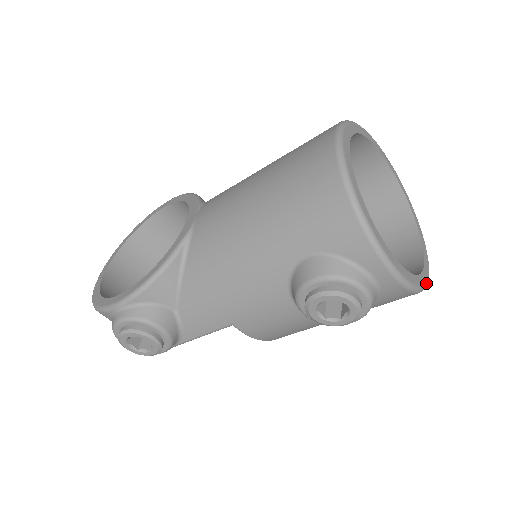
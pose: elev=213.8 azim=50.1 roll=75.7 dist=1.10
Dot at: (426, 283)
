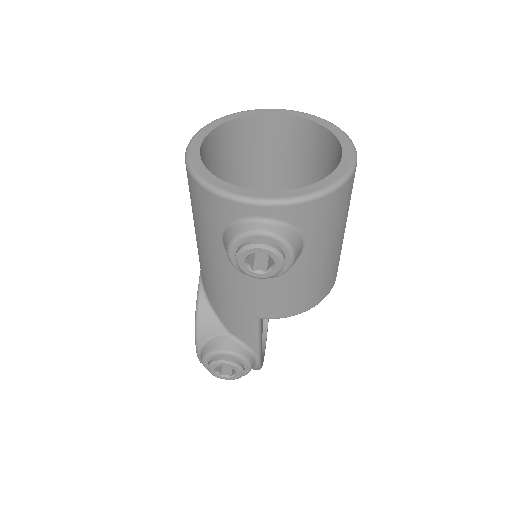
Dot at: (338, 180)
